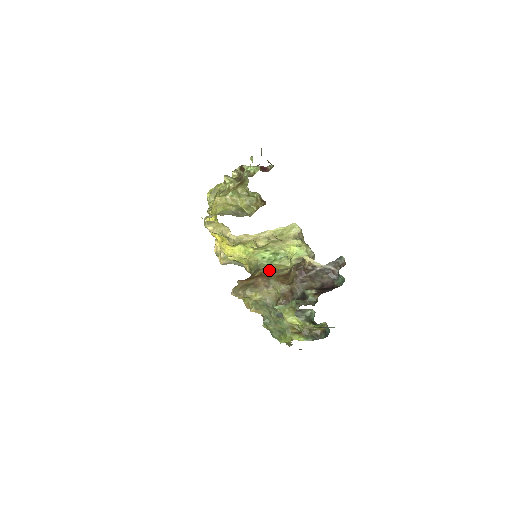
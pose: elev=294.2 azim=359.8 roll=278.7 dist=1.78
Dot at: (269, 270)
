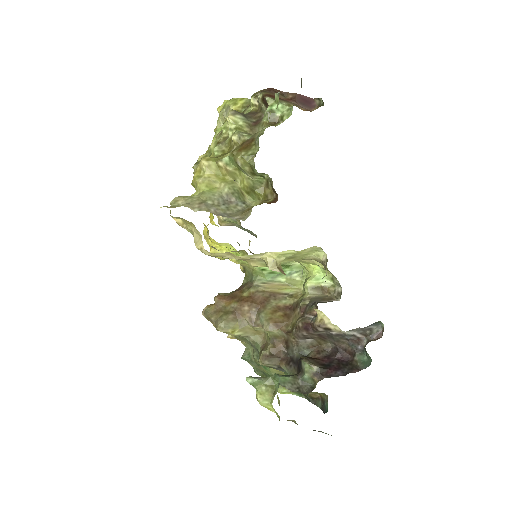
Dot at: (266, 292)
